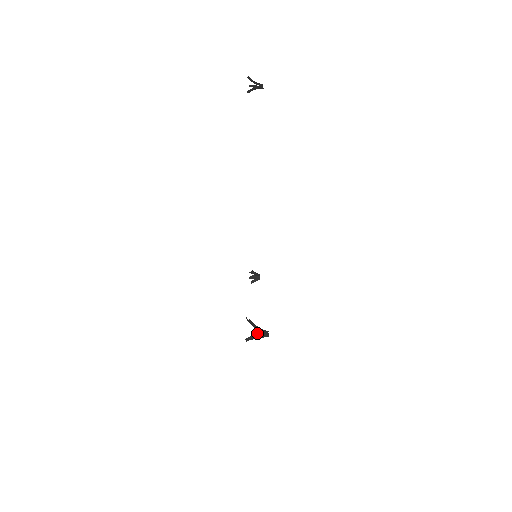
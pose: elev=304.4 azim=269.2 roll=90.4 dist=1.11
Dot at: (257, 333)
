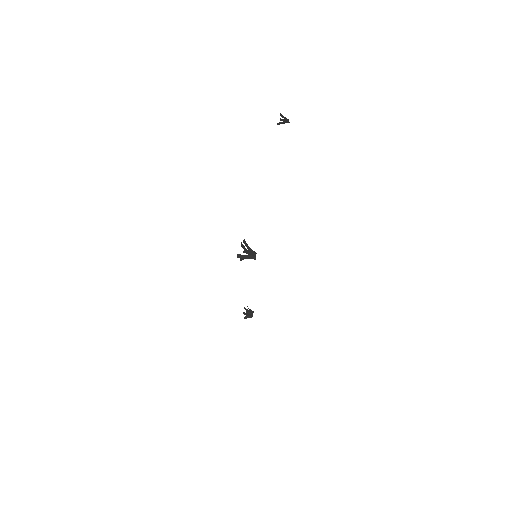
Dot at: (247, 253)
